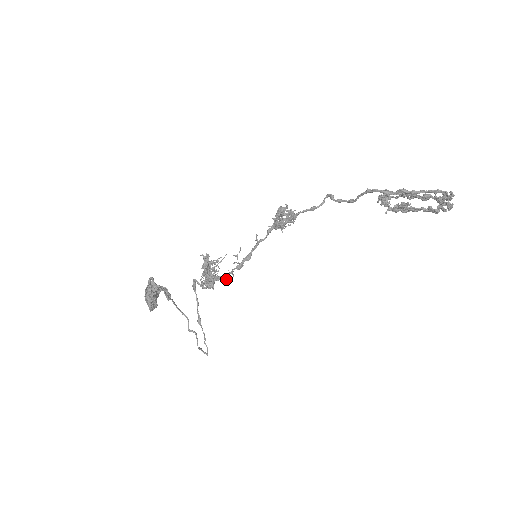
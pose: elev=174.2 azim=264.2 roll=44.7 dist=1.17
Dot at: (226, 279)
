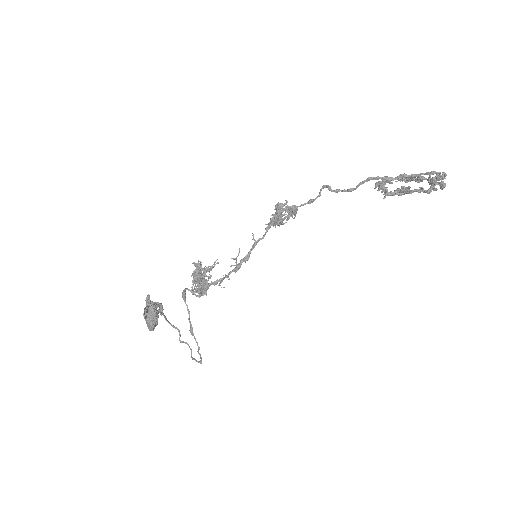
Dot at: (220, 283)
